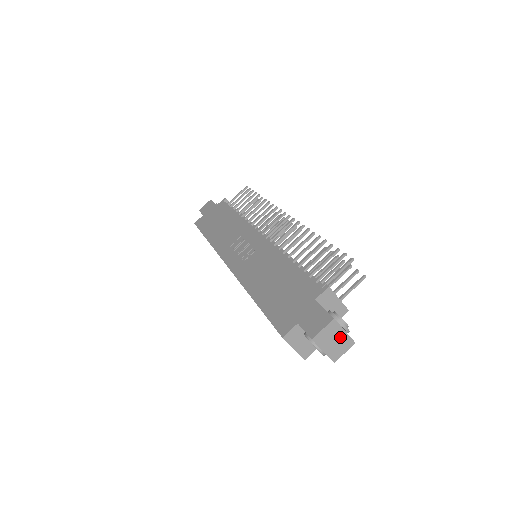
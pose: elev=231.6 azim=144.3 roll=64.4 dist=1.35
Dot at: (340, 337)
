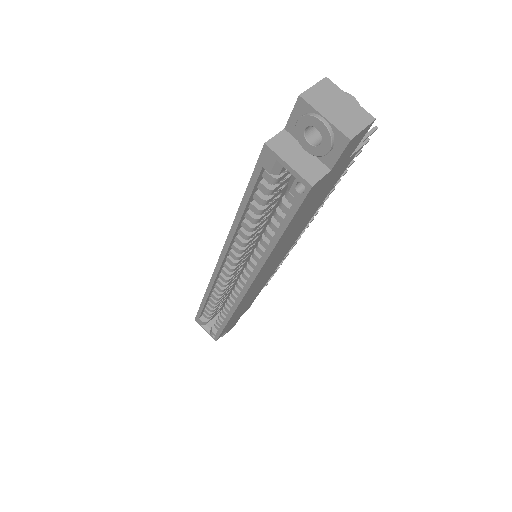
Dot at: (346, 104)
